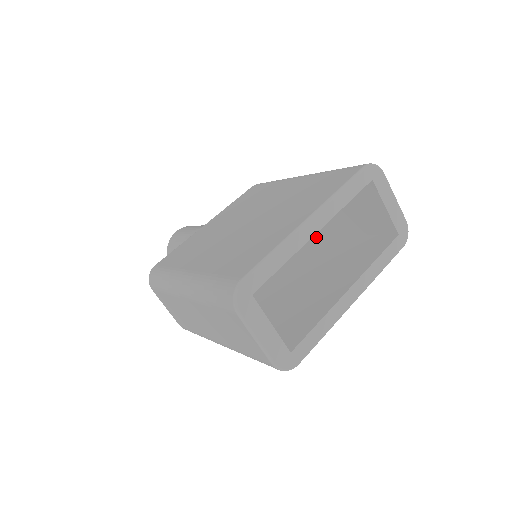
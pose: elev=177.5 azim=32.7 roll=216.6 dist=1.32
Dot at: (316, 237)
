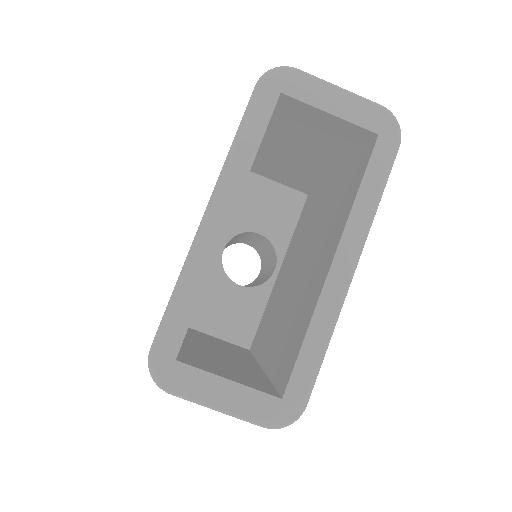
Dot at: (322, 185)
